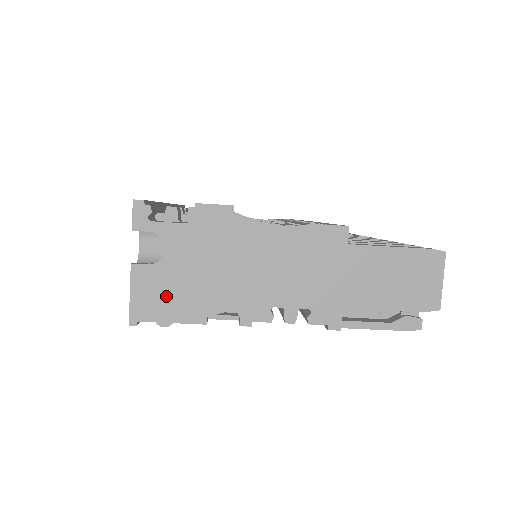
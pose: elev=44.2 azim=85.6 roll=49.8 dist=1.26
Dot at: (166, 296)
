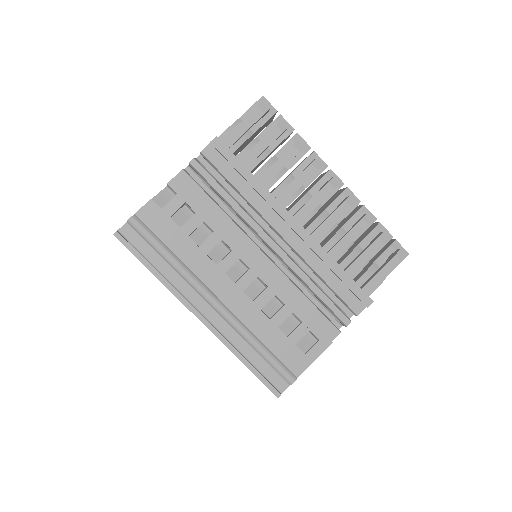
Dot at: occluded
